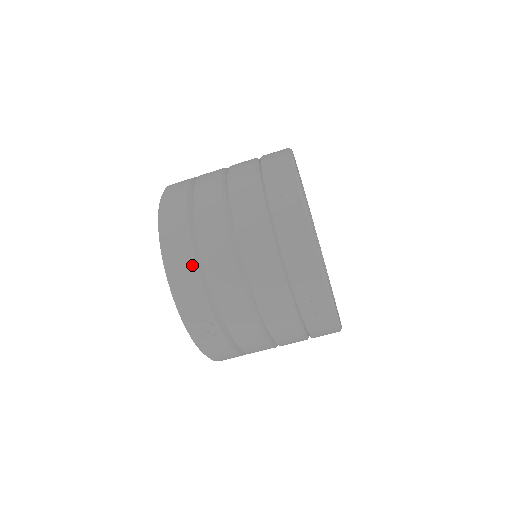
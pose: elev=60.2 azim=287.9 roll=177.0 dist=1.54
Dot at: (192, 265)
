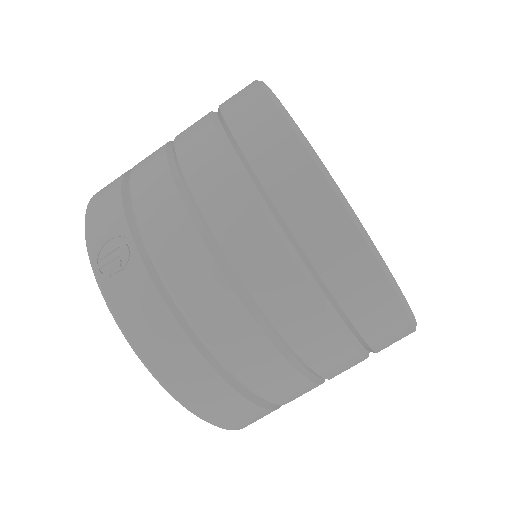
Dot at: (117, 182)
